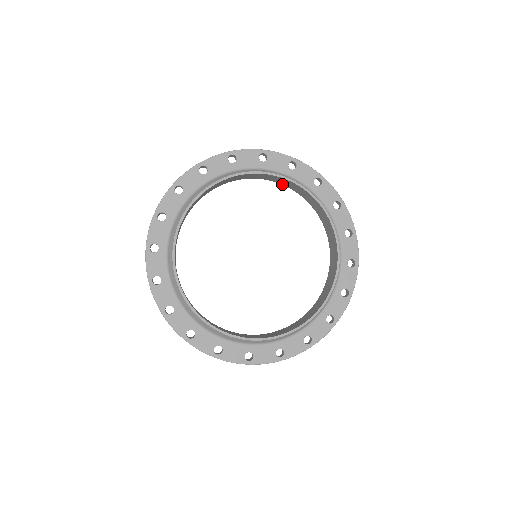
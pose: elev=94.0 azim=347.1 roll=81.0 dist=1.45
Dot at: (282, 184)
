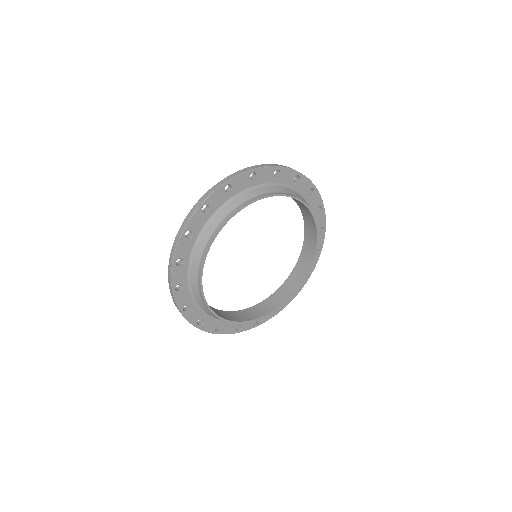
Dot at: occluded
